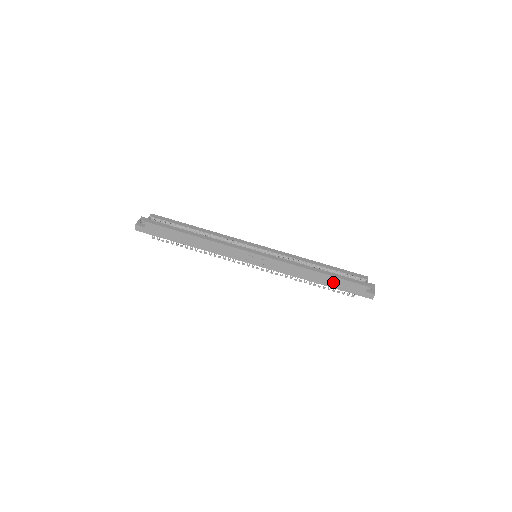
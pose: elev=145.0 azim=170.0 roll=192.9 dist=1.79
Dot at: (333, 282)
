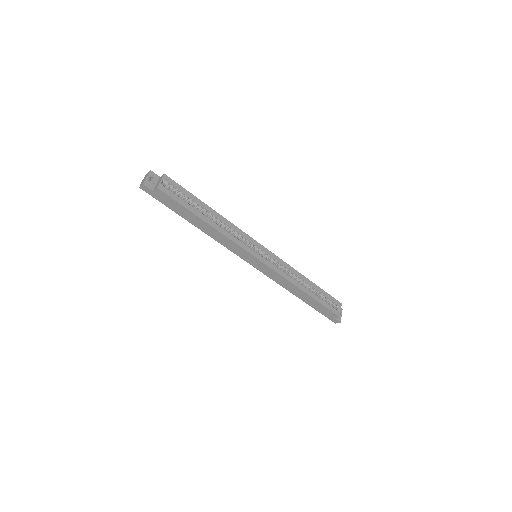
Dot at: (313, 303)
